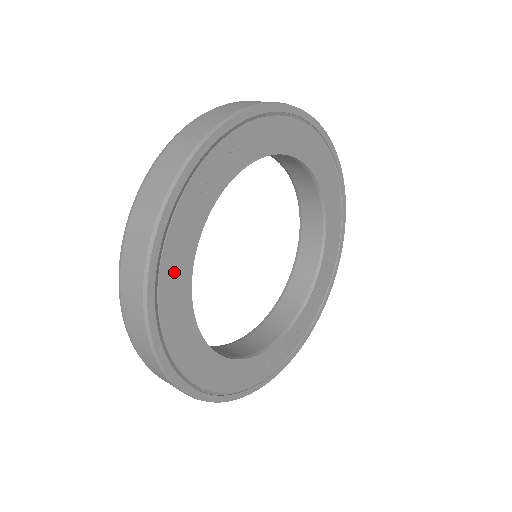
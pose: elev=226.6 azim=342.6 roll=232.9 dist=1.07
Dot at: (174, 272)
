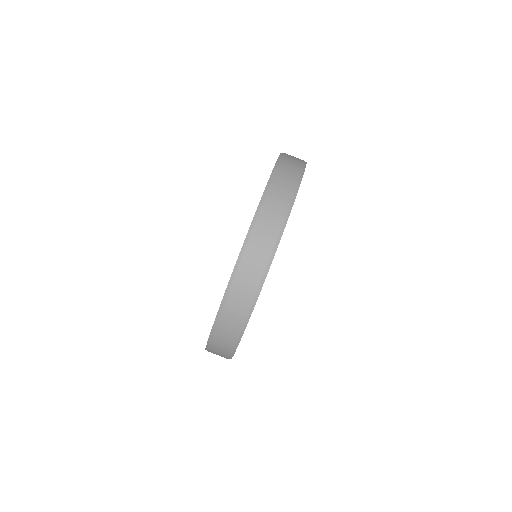
Dot at: occluded
